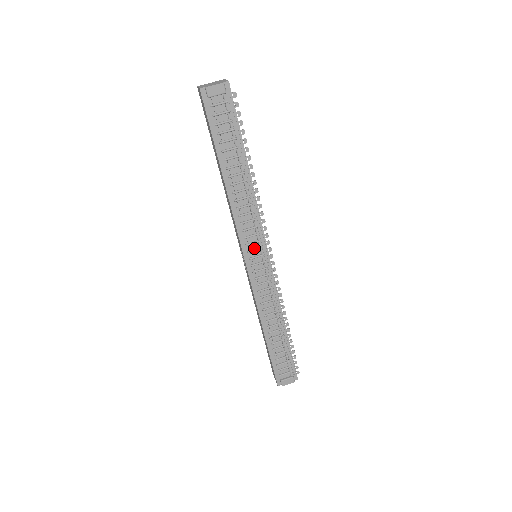
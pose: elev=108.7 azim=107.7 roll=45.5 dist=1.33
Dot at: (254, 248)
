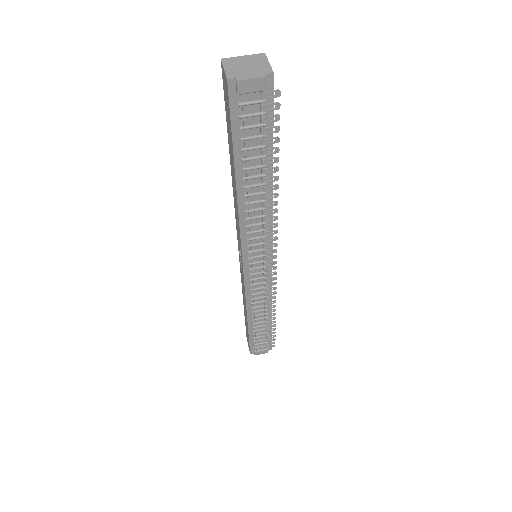
Dot at: (257, 254)
